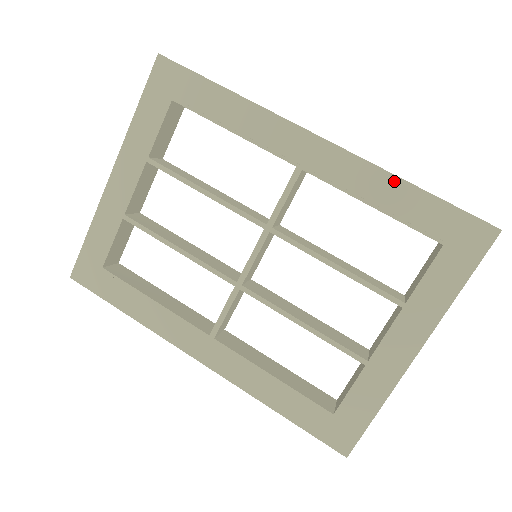
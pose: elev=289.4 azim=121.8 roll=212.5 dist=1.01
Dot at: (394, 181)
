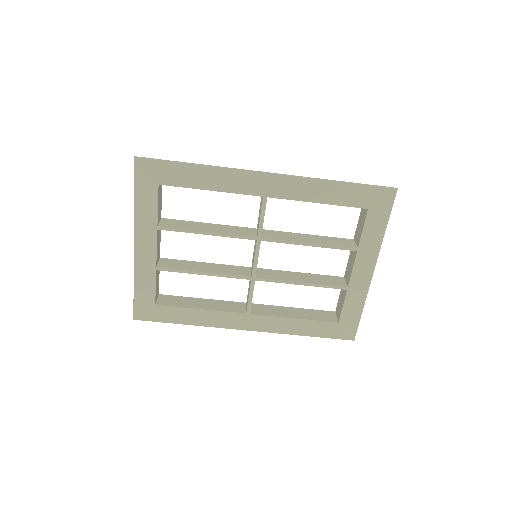
Dot at: (327, 184)
